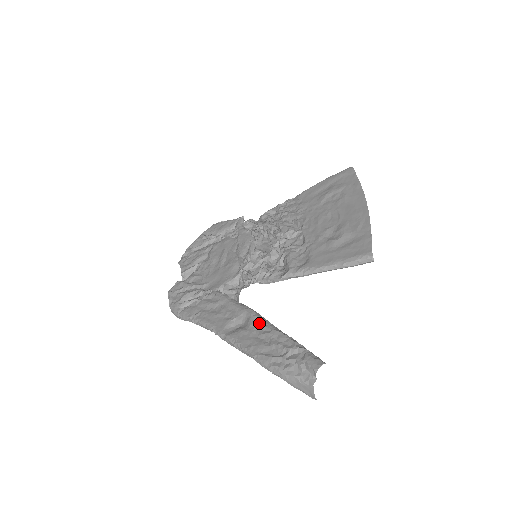
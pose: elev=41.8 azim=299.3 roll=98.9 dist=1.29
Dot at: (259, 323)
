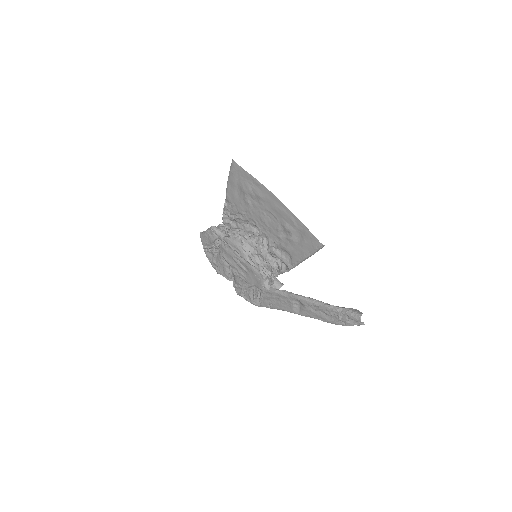
Dot at: (308, 304)
